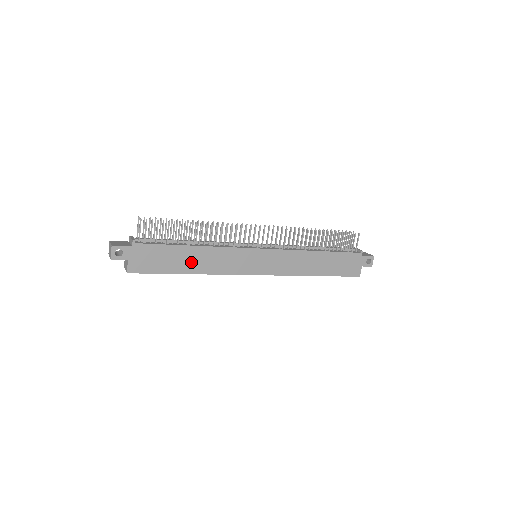
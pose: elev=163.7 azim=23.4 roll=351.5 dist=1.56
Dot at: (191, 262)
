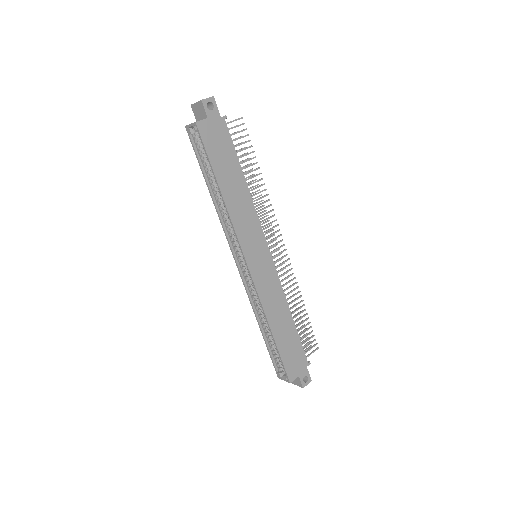
Dot at: (231, 185)
